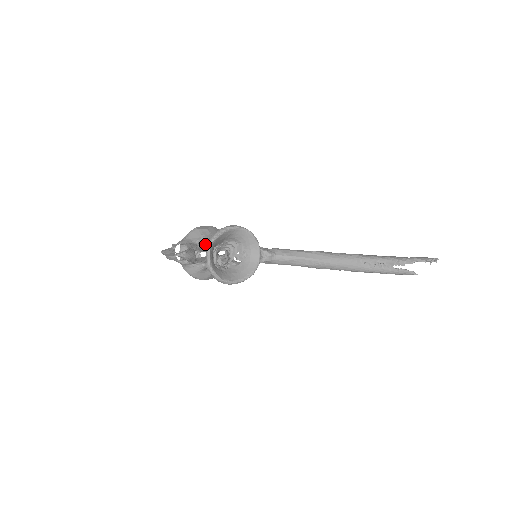
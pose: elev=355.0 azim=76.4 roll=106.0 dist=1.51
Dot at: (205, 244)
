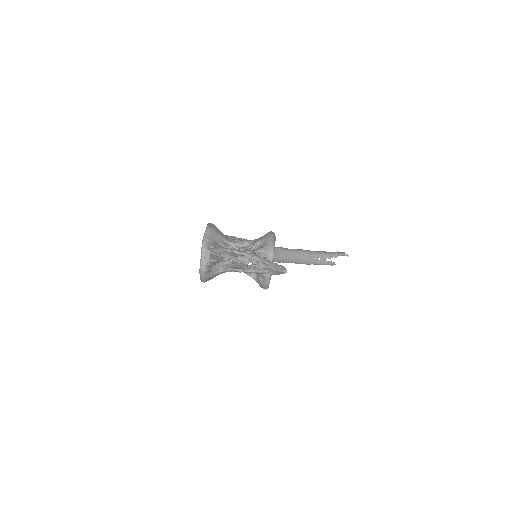
Dot at: (261, 252)
